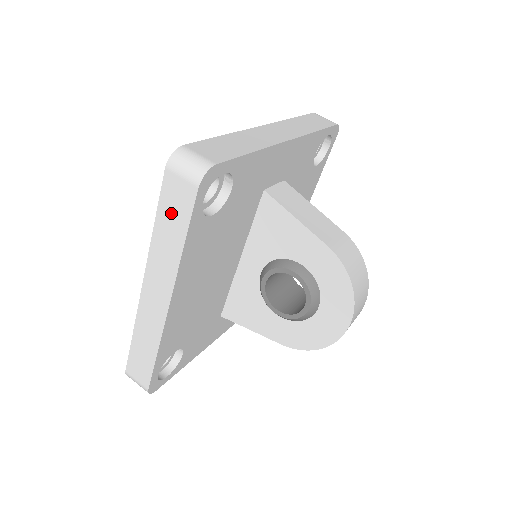
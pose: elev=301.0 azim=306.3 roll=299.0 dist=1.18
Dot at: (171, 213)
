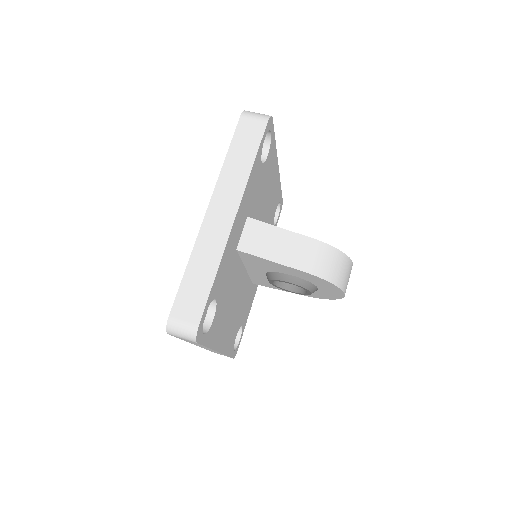
Dot at: occluded
